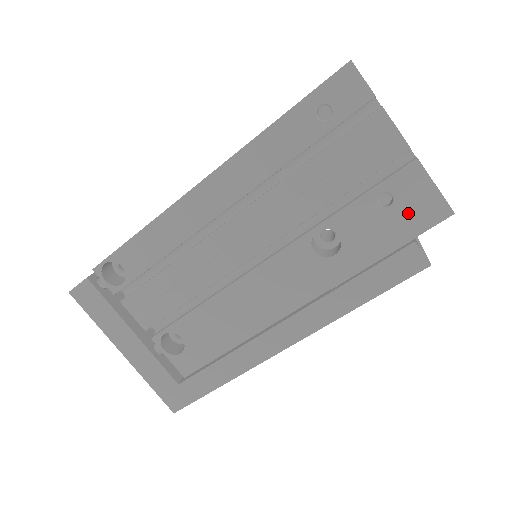
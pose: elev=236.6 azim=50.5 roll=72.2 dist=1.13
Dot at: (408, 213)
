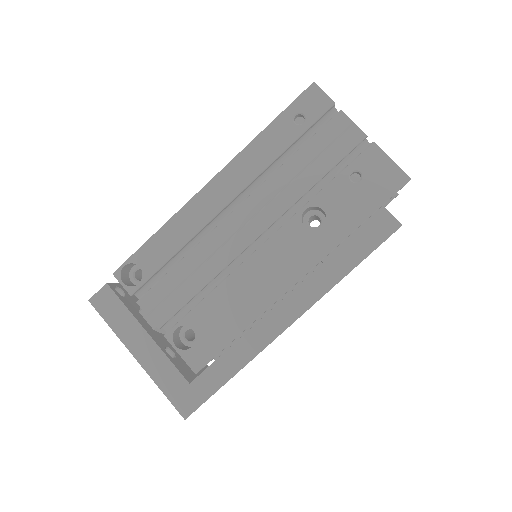
Dot at: (375, 184)
